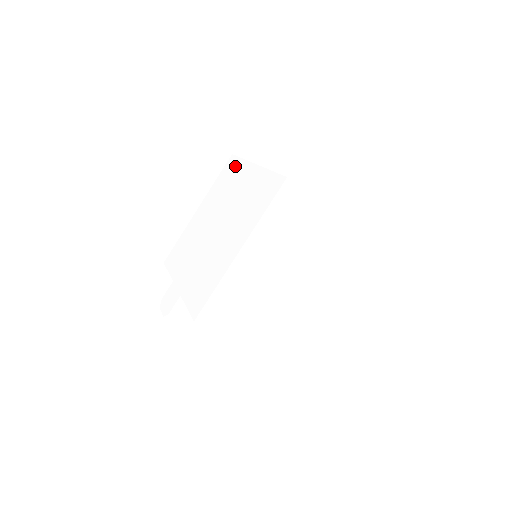
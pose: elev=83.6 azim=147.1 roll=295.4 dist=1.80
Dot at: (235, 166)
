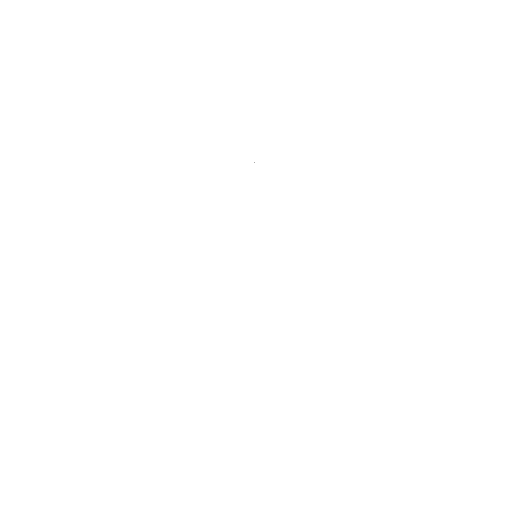
Dot at: (313, 160)
